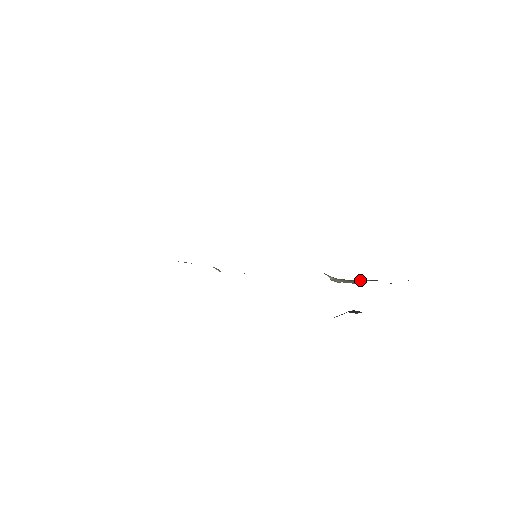
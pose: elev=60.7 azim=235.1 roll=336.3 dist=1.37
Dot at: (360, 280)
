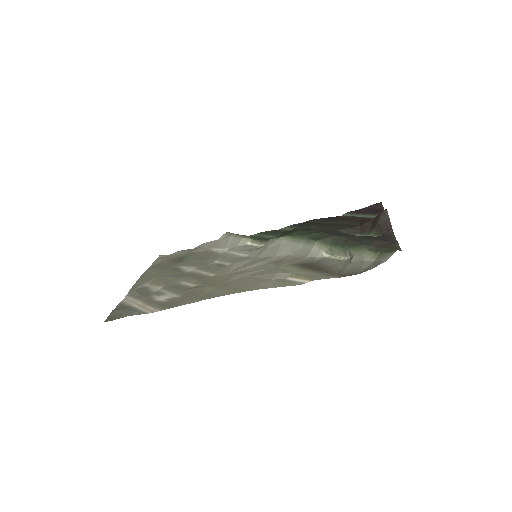
Dot at: (349, 251)
